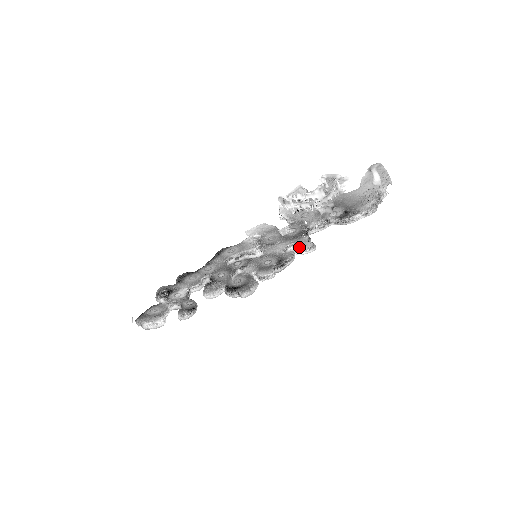
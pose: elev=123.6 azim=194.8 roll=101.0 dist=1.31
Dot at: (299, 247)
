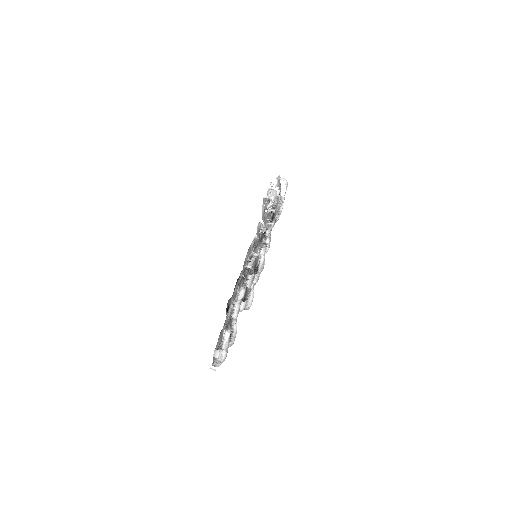
Dot at: occluded
